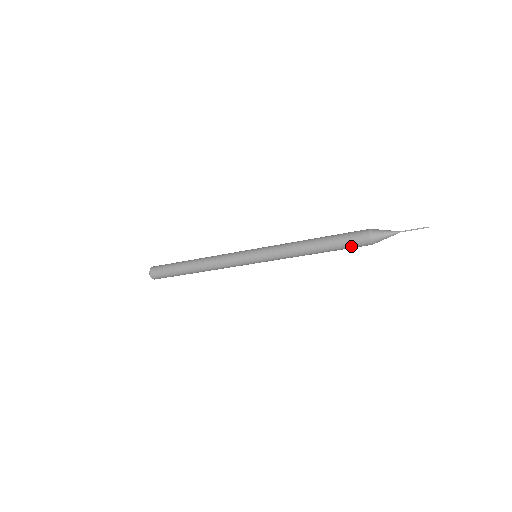
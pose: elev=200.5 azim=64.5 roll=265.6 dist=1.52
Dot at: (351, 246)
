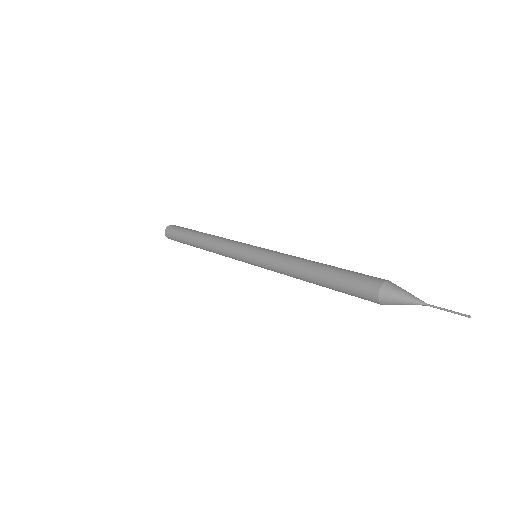
Dot at: occluded
